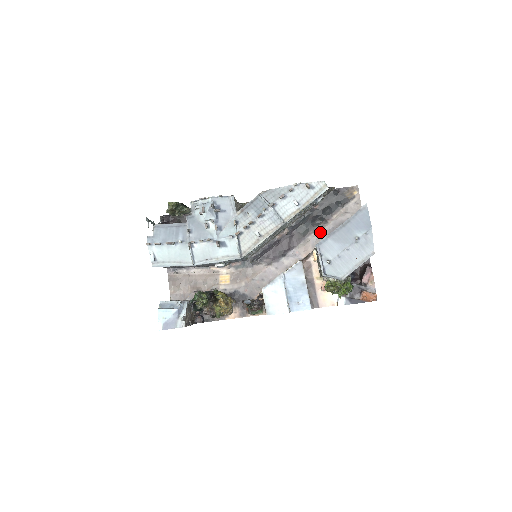
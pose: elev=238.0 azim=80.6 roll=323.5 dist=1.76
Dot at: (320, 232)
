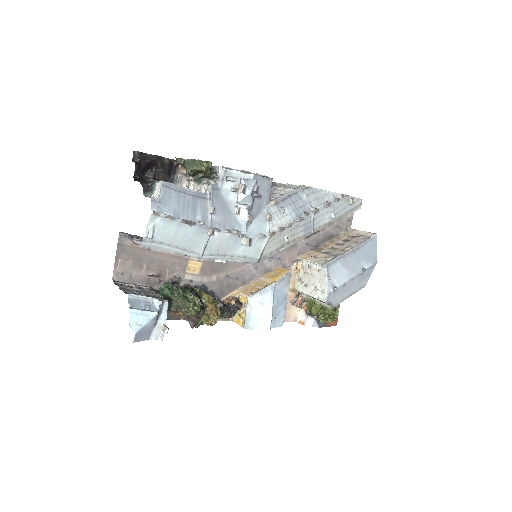
Dot at: (310, 240)
